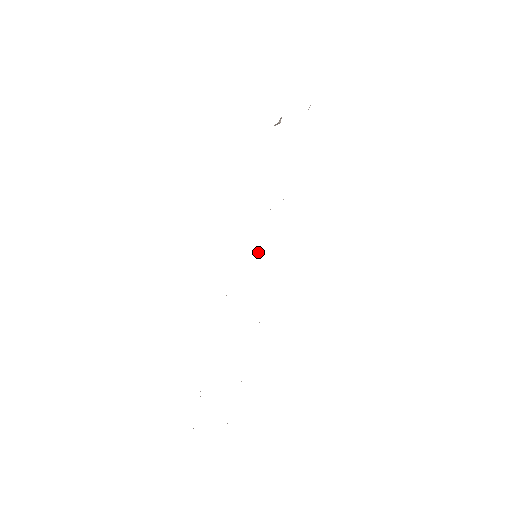
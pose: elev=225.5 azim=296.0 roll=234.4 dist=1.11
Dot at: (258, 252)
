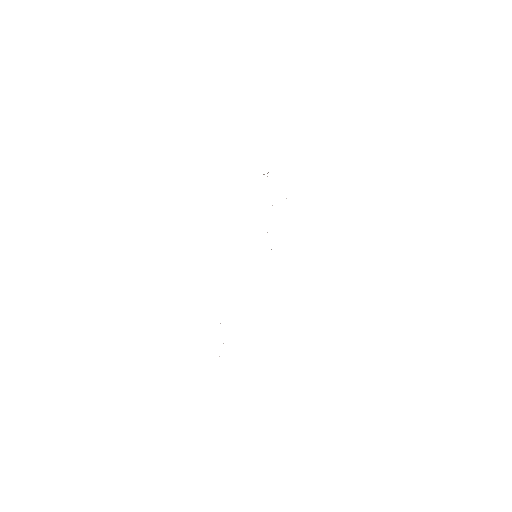
Dot at: occluded
